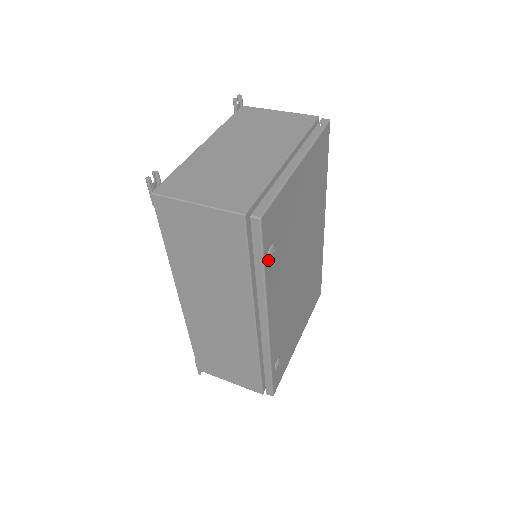
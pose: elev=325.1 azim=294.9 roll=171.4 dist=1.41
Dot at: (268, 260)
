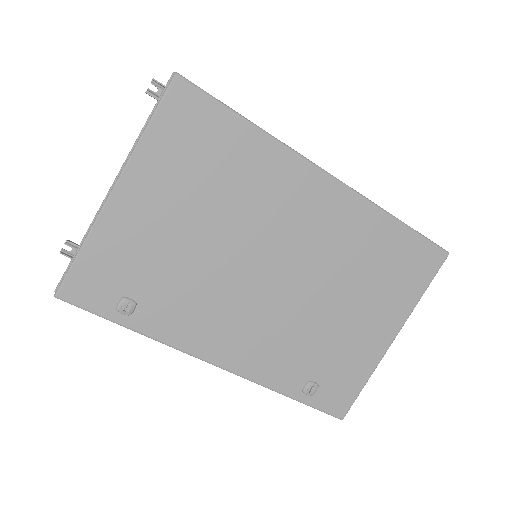
Dot at: (129, 316)
